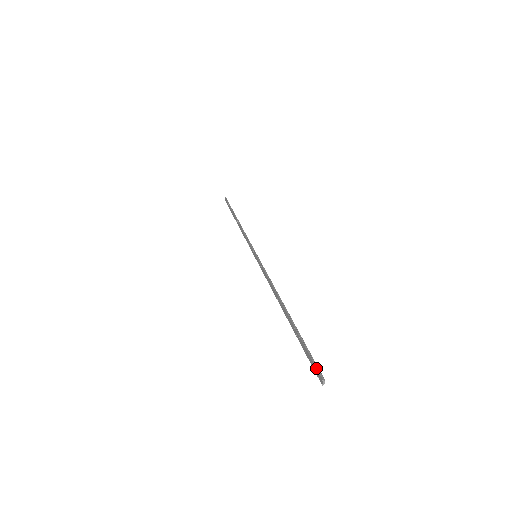
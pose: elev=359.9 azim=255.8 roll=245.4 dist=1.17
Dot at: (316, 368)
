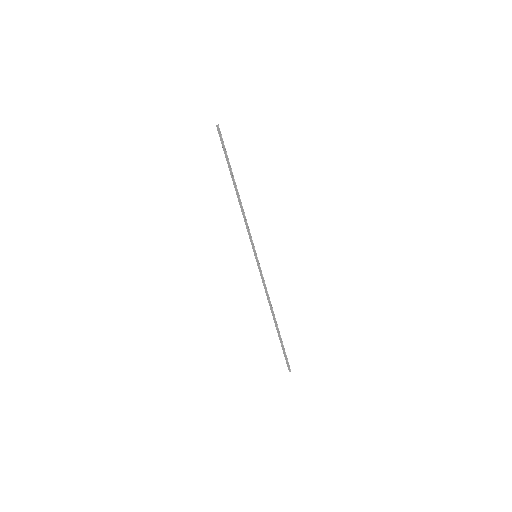
Dot at: (289, 365)
